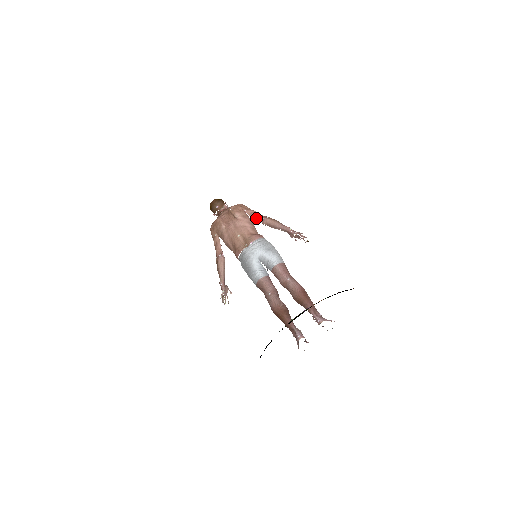
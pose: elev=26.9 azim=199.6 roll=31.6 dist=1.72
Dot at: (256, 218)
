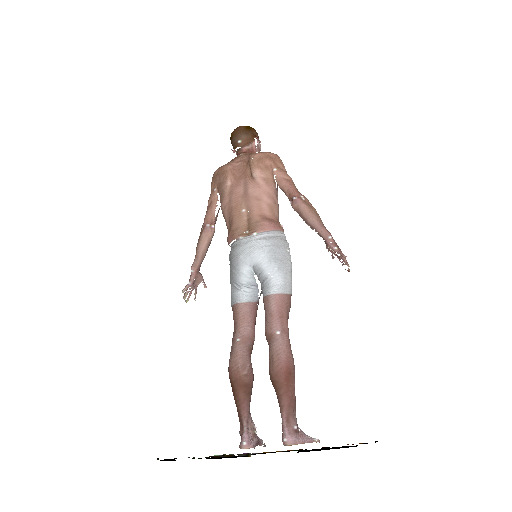
Dot at: (285, 191)
